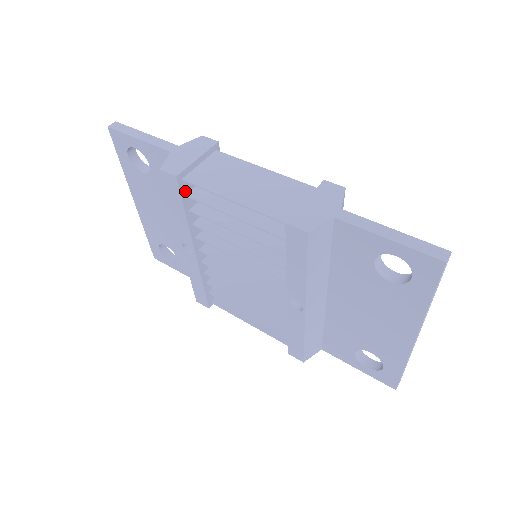
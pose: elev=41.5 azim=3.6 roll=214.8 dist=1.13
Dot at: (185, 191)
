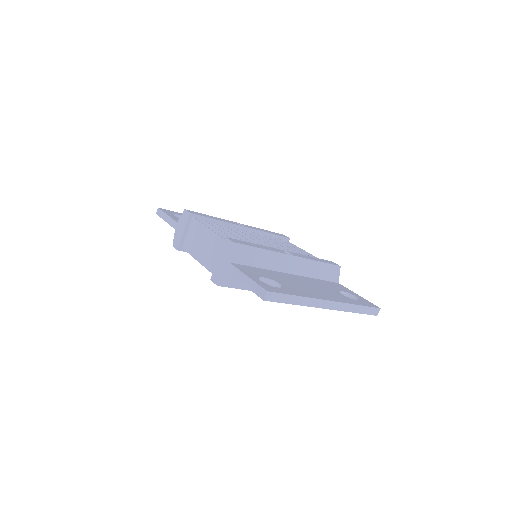
Dot at: occluded
